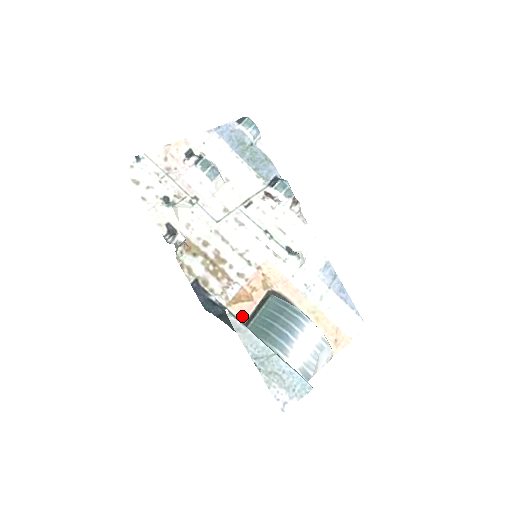
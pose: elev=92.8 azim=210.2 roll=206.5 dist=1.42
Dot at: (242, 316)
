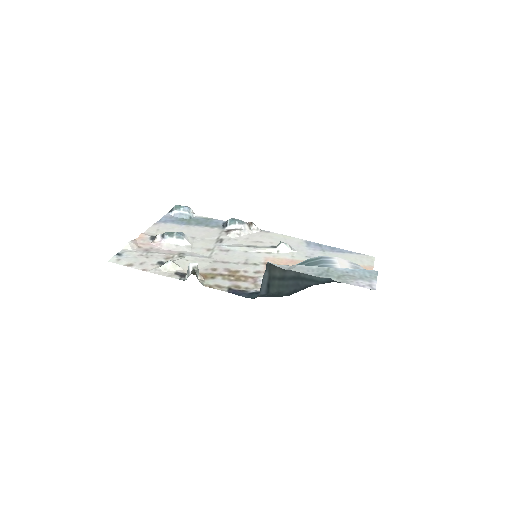
Dot at: occluded
